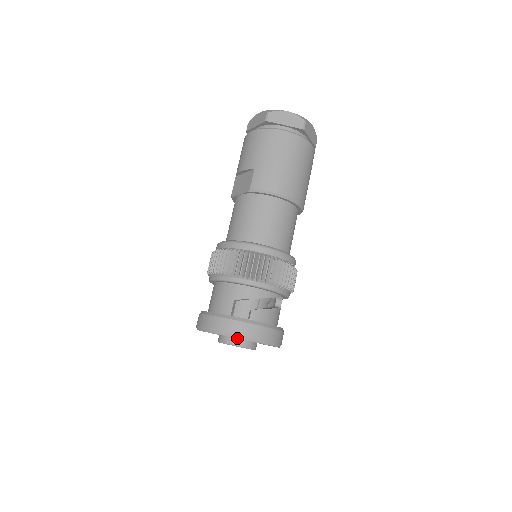
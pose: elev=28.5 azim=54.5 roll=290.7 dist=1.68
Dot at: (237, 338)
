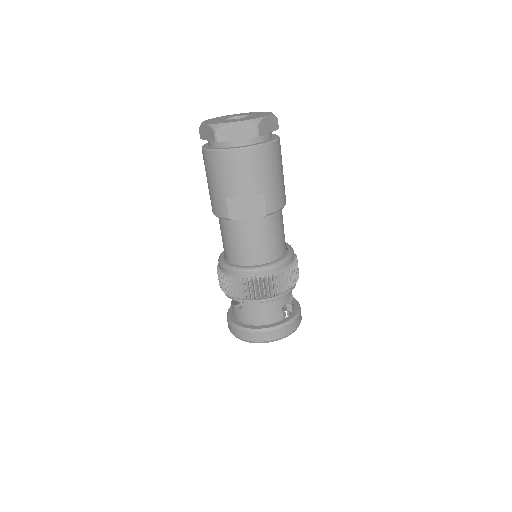
Dot at: occluded
